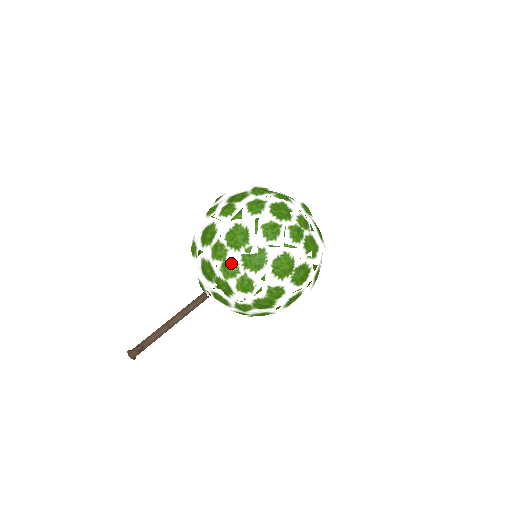
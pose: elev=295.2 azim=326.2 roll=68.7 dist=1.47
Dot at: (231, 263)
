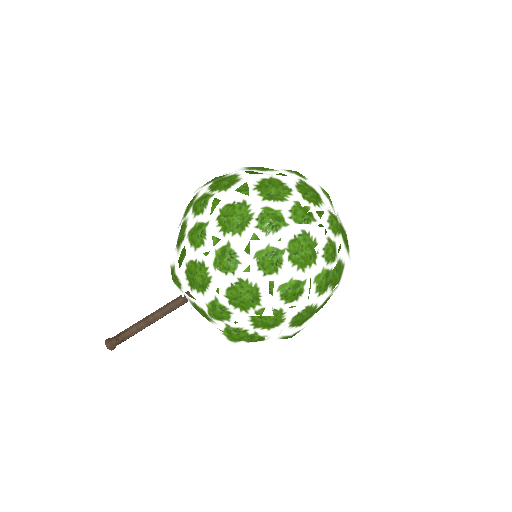
Dot at: (238, 330)
